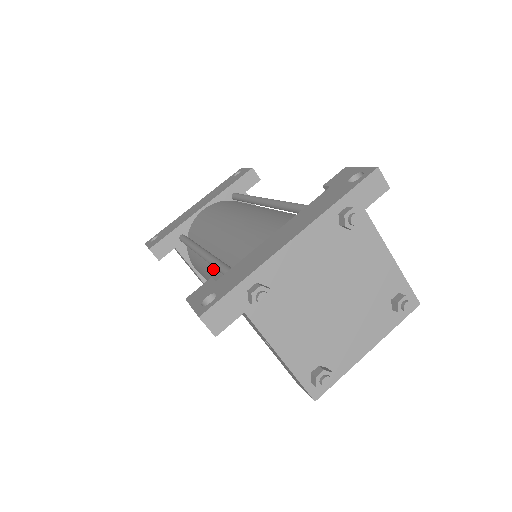
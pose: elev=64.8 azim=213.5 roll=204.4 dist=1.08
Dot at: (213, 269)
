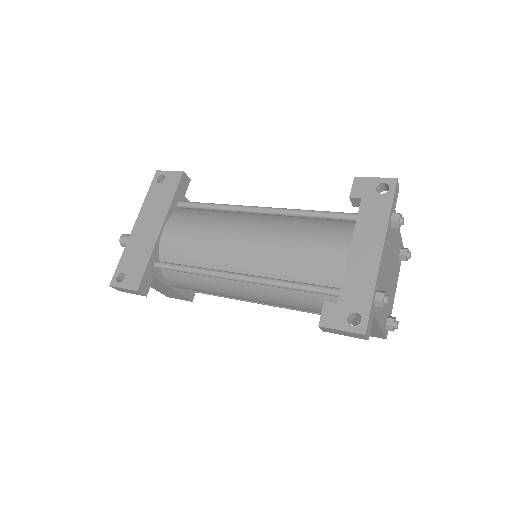
Dot at: (252, 286)
